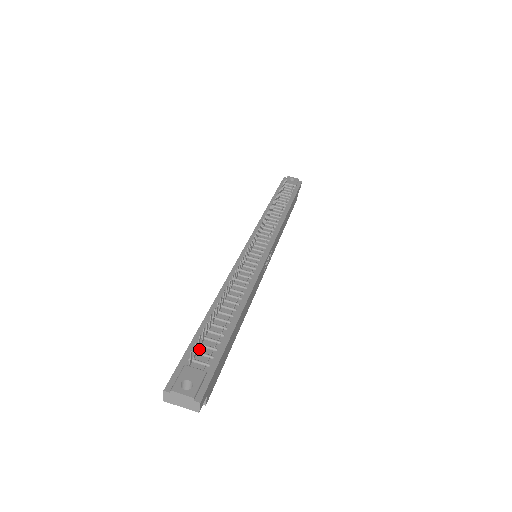
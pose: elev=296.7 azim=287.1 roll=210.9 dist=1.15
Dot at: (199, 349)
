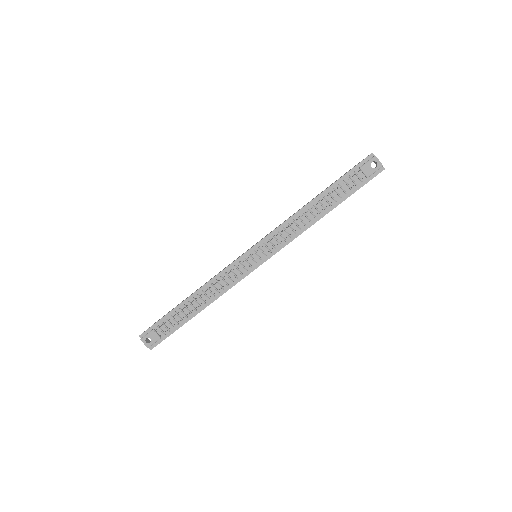
Dot at: (166, 322)
